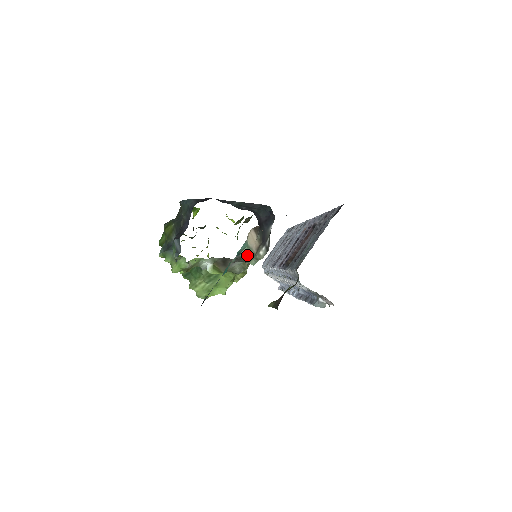
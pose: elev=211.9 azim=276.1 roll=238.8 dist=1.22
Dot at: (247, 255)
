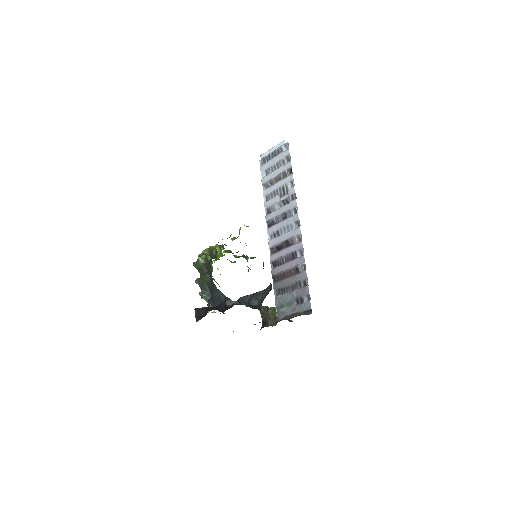
Dot at: occluded
